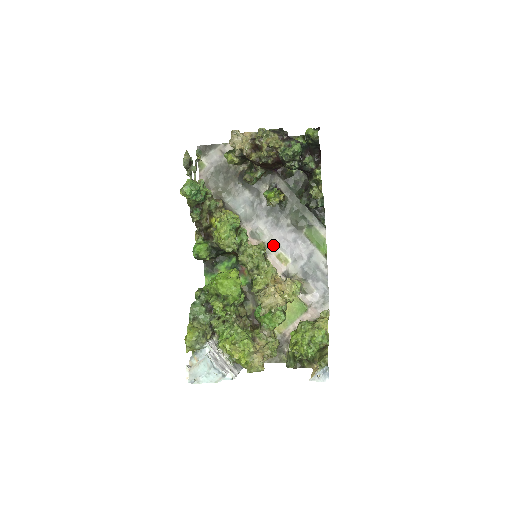
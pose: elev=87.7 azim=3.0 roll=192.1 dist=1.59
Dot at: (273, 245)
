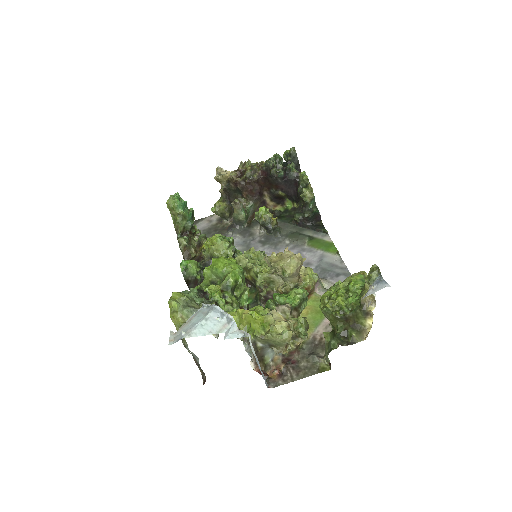
Dot at: occluded
